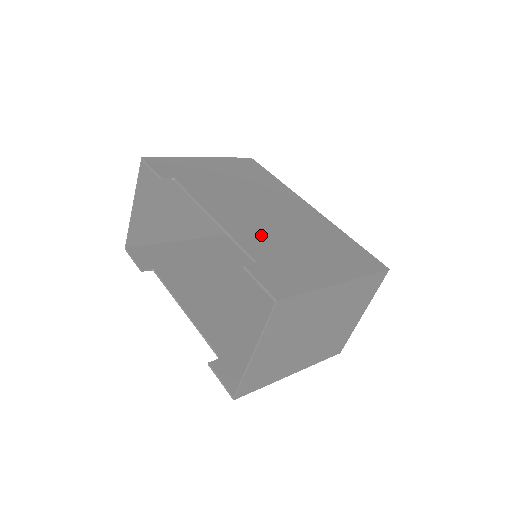
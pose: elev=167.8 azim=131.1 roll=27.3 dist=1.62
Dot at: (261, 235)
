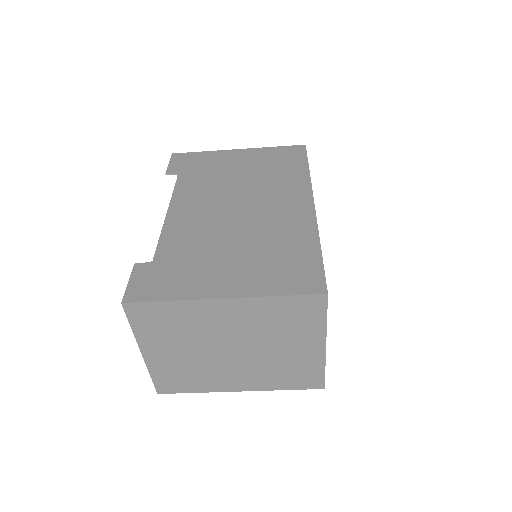
Dot at: (195, 234)
